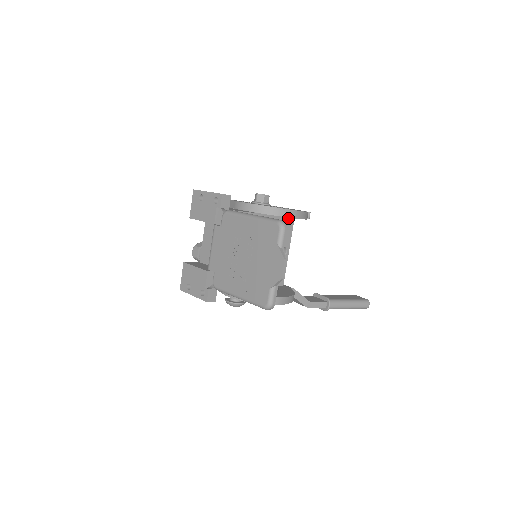
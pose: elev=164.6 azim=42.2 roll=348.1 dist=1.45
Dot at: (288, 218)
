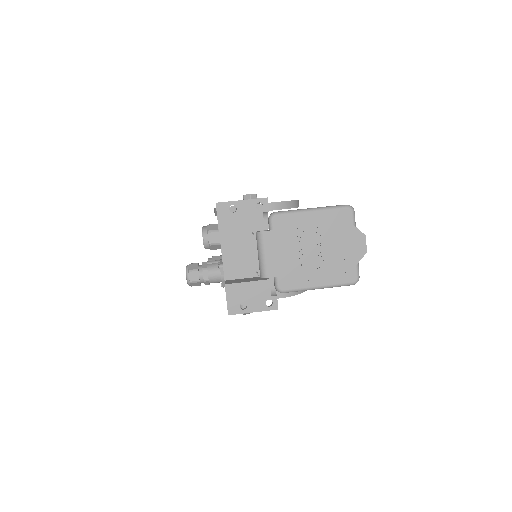
Dot at: occluded
